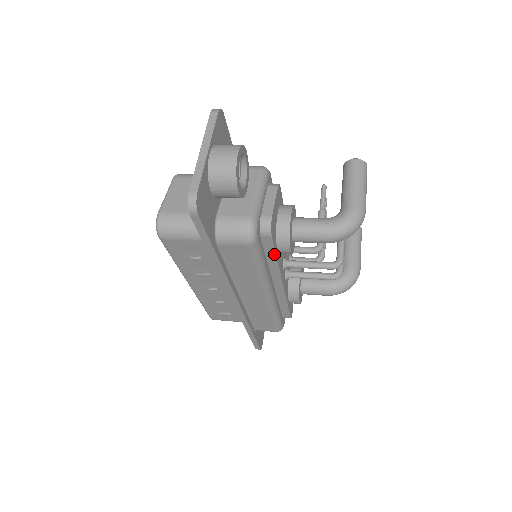
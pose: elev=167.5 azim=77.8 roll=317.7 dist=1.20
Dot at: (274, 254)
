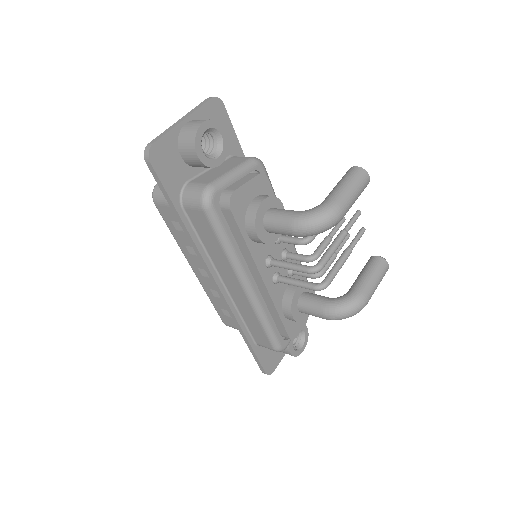
Dot at: (241, 235)
